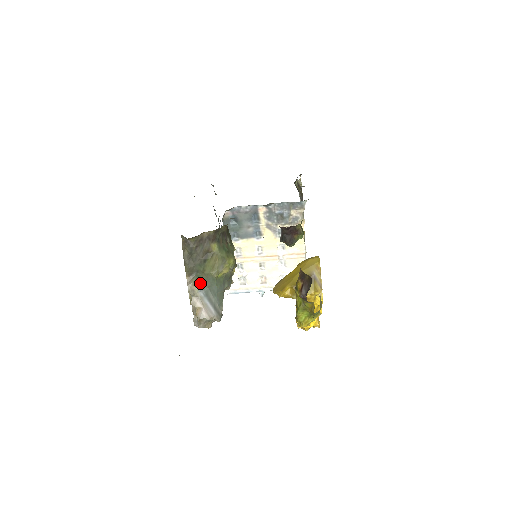
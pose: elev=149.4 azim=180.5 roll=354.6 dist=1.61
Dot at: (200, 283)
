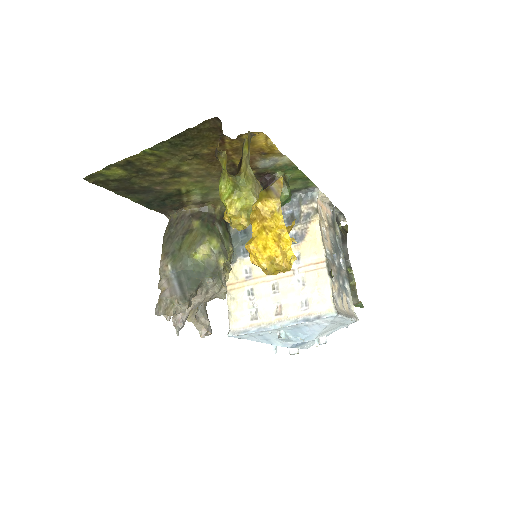
Dot at: (174, 264)
